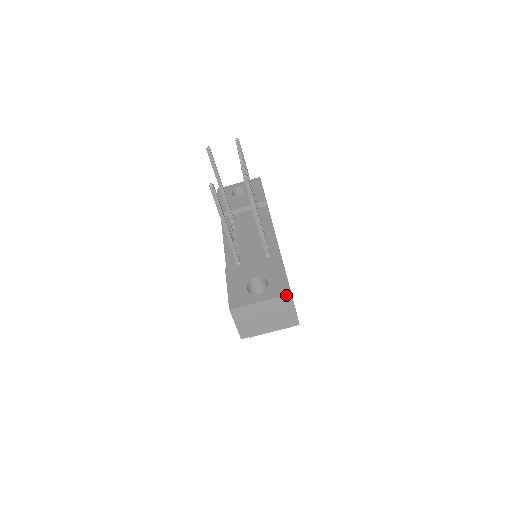
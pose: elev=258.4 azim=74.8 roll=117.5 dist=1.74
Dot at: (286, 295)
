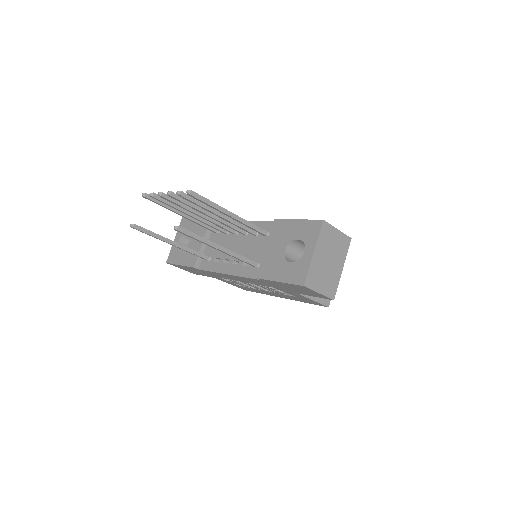
Dot at: (322, 226)
